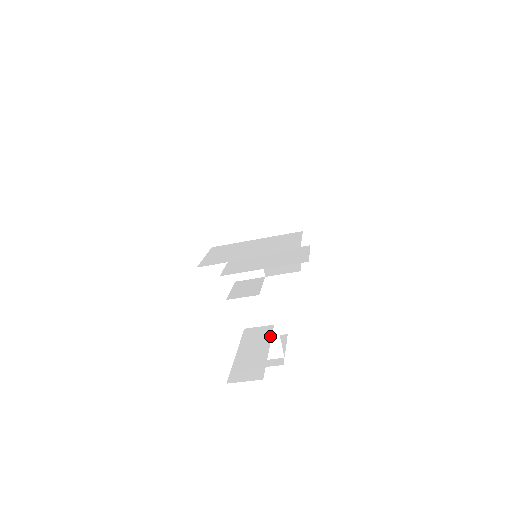
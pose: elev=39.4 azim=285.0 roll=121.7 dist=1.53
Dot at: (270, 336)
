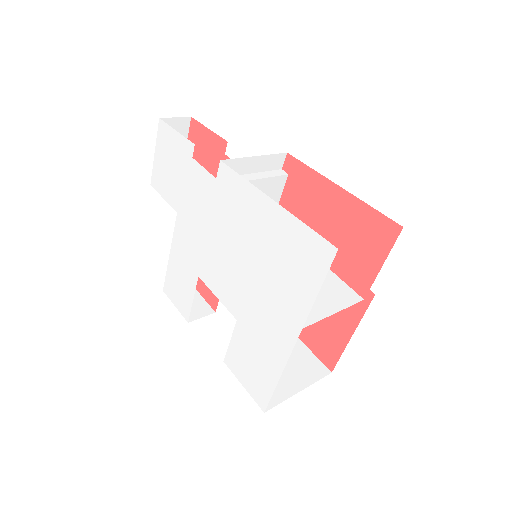
Dot at: occluded
